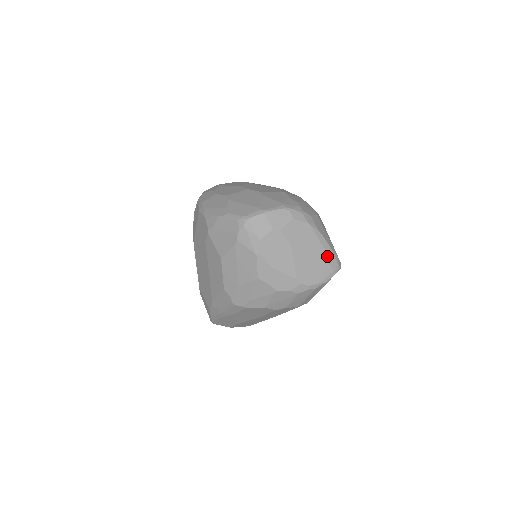
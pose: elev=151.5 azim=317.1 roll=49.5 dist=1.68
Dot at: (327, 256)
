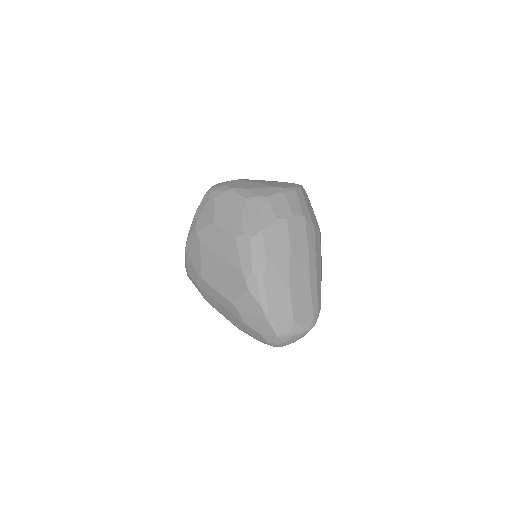
Dot at: occluded
